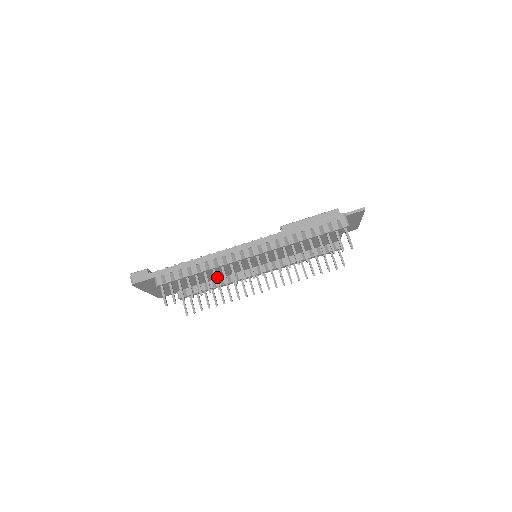
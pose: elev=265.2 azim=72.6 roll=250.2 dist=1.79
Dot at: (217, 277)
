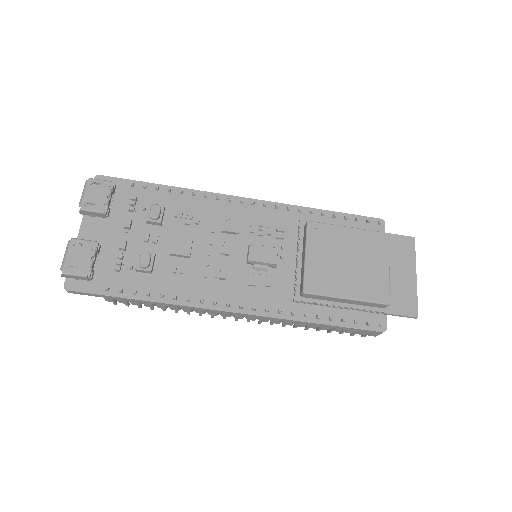
Dot at: occluded
